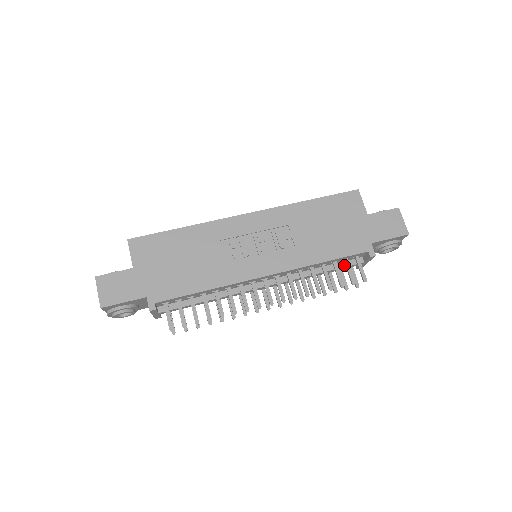
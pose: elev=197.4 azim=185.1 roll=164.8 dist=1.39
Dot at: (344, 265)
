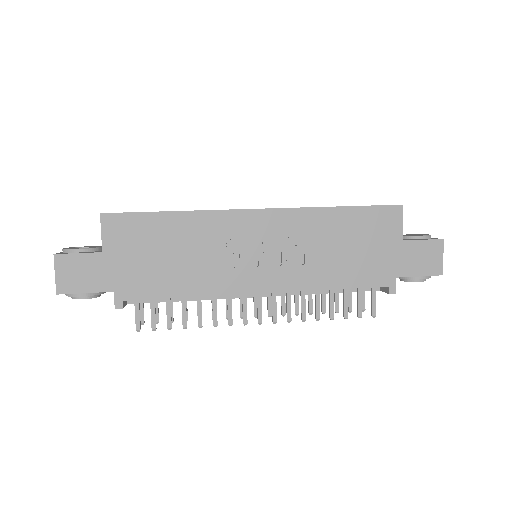
Dot at: (356, 289)
